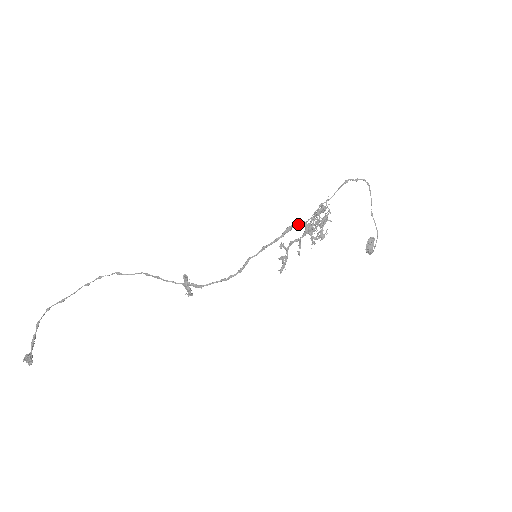
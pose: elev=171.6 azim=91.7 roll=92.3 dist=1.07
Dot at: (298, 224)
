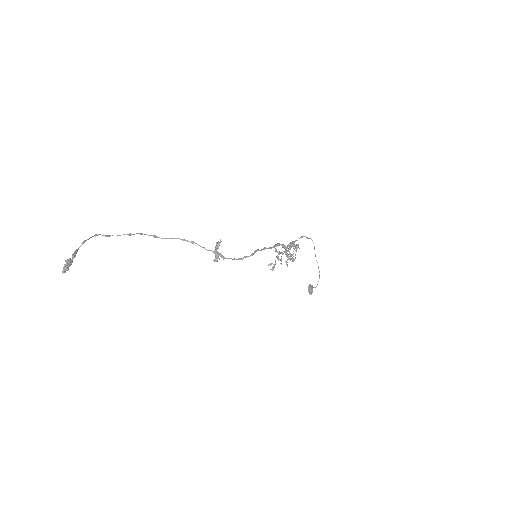
Dot at: (282, 245)
